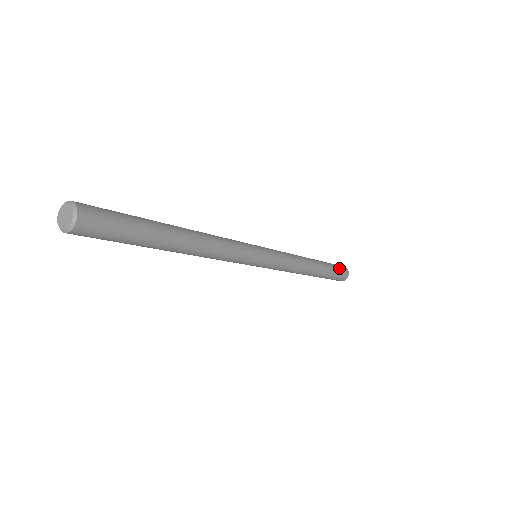
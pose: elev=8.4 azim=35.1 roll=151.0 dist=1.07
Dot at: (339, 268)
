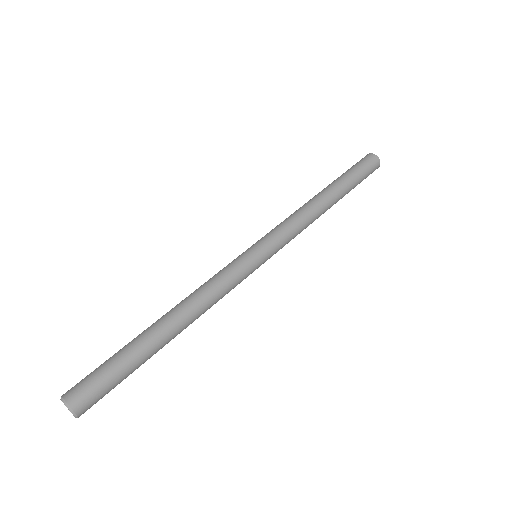
Dot at: occluded
